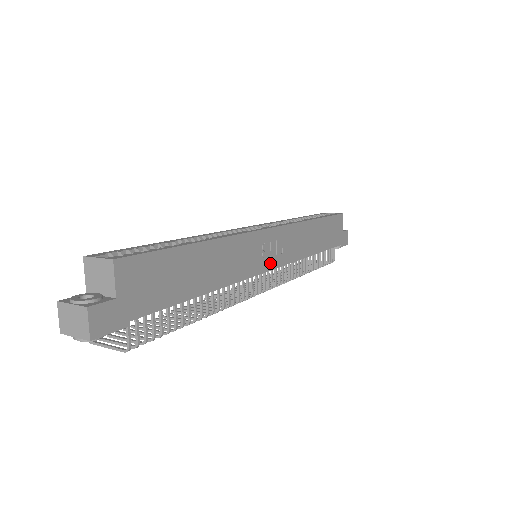
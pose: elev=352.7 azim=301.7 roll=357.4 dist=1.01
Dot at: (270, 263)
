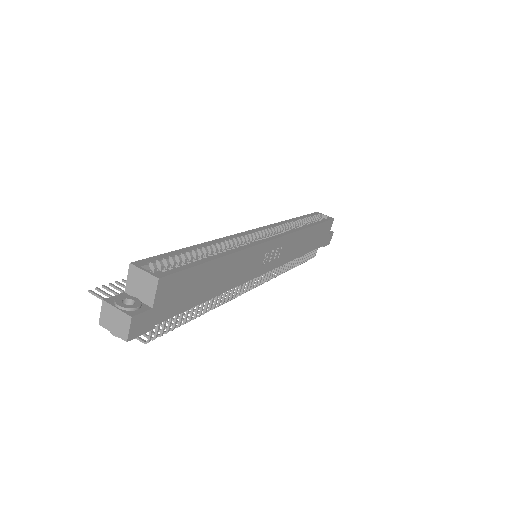
Dot at: (267, 267)
